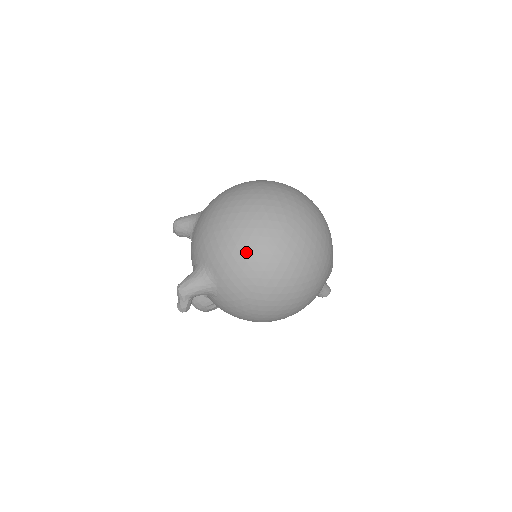
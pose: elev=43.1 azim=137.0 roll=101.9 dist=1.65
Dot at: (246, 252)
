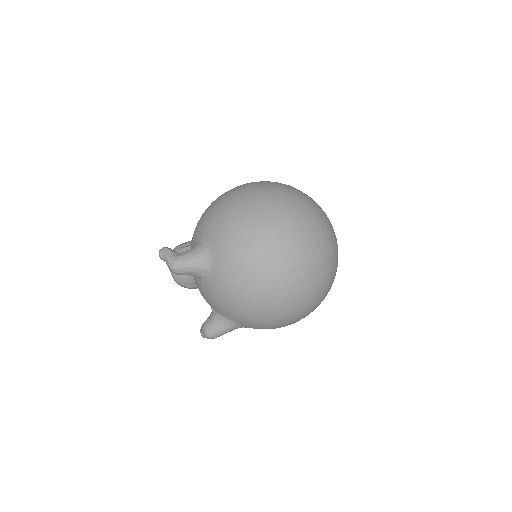
Dot at: (285, 321)
